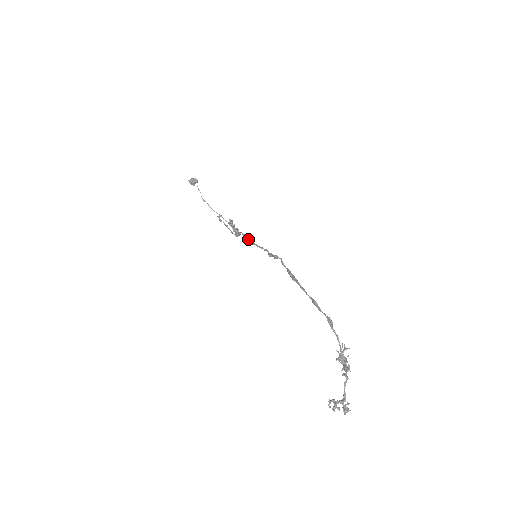
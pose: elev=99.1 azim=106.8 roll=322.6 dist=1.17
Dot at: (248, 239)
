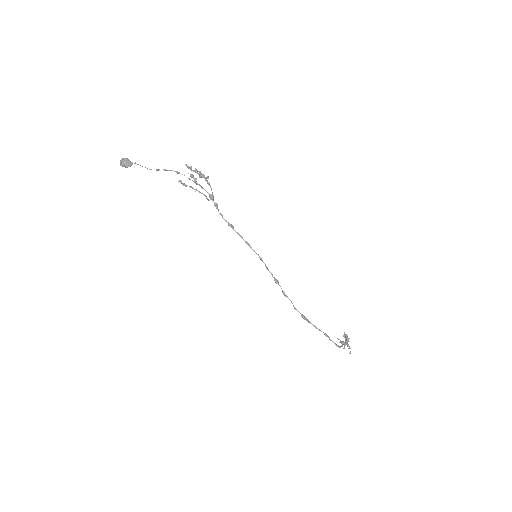
Dot at: occluded
